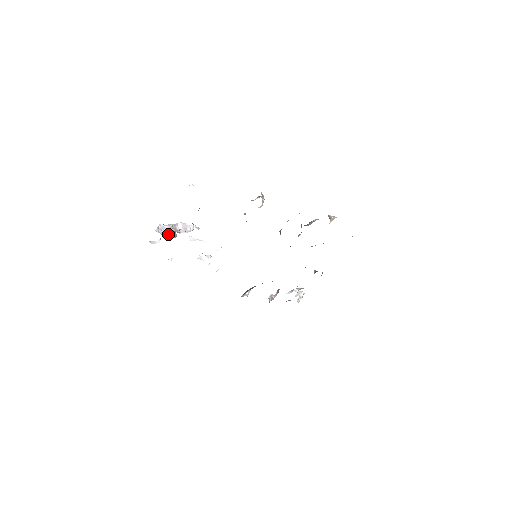
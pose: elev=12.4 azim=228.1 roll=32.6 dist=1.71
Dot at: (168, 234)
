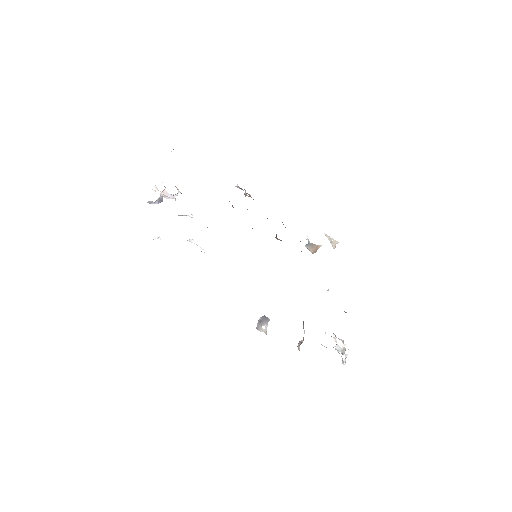
Dot at: occluded
